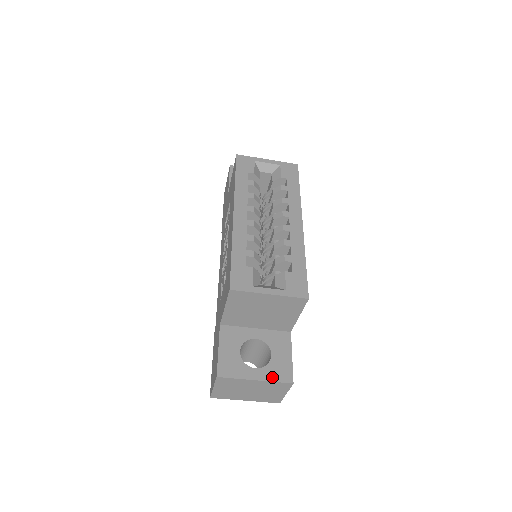
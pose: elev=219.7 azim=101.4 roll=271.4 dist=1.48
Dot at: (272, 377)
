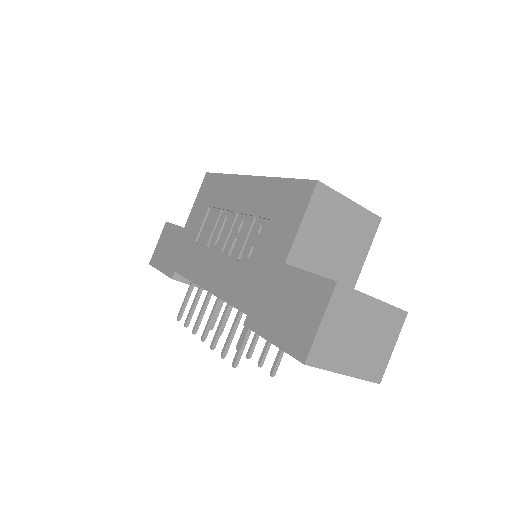
Dot at: (385, 302)
